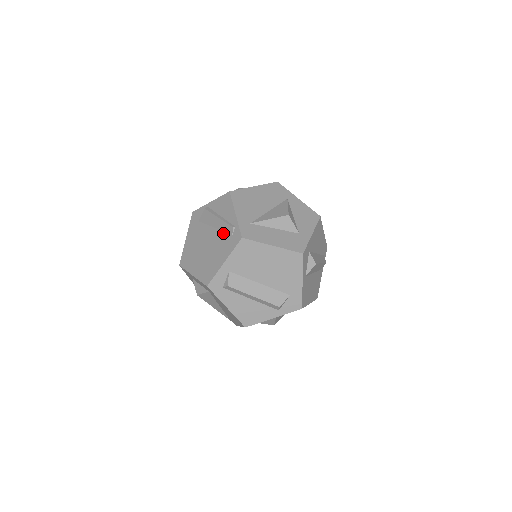
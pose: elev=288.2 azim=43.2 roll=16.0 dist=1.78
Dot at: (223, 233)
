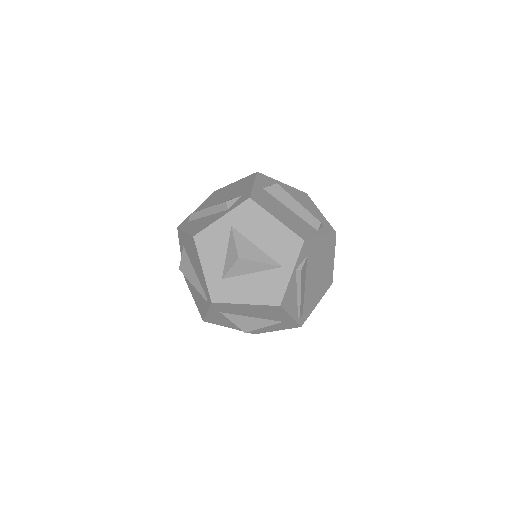
Dot at: occluded
